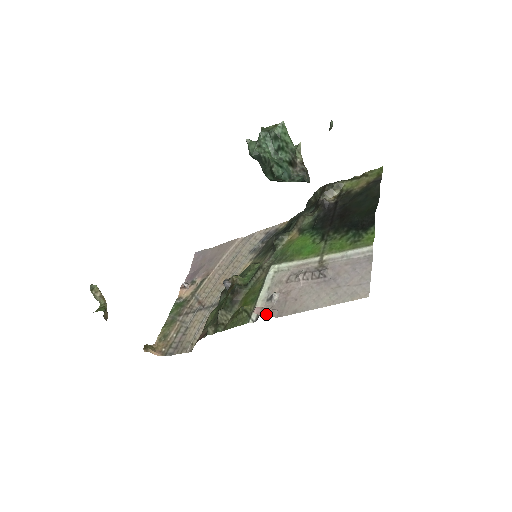
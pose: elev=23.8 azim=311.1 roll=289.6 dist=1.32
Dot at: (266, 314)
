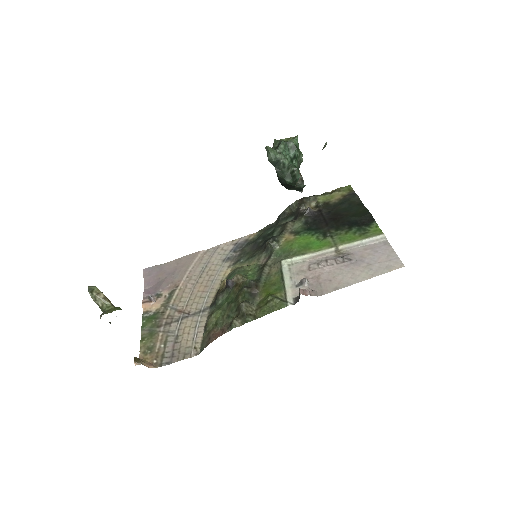
Dot at: (309, 294)
